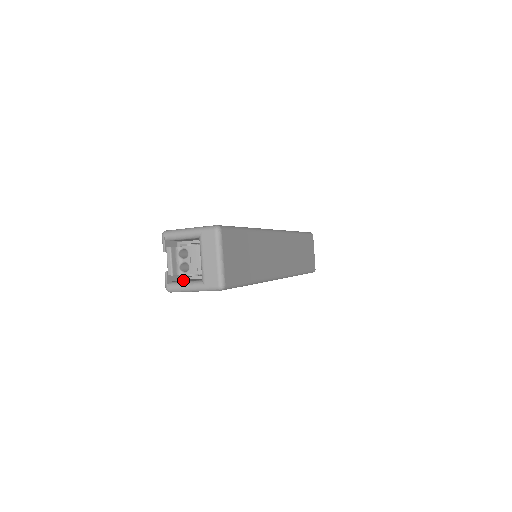
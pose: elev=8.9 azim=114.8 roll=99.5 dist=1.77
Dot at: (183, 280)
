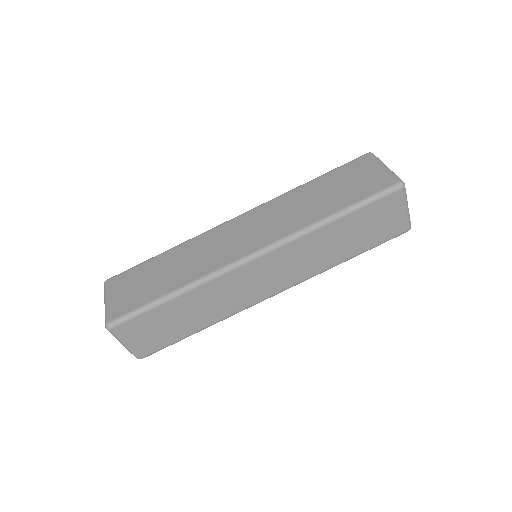
Dot at: occluded
